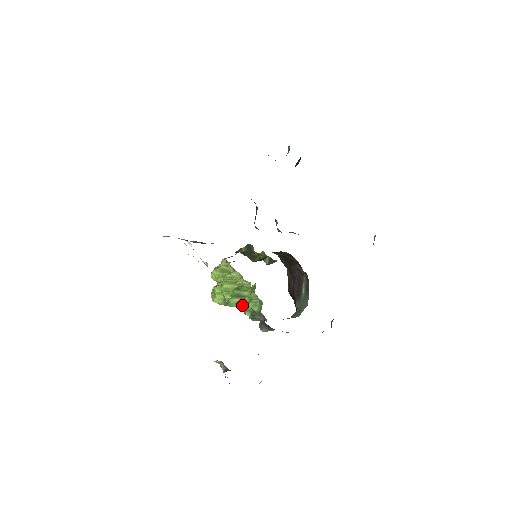
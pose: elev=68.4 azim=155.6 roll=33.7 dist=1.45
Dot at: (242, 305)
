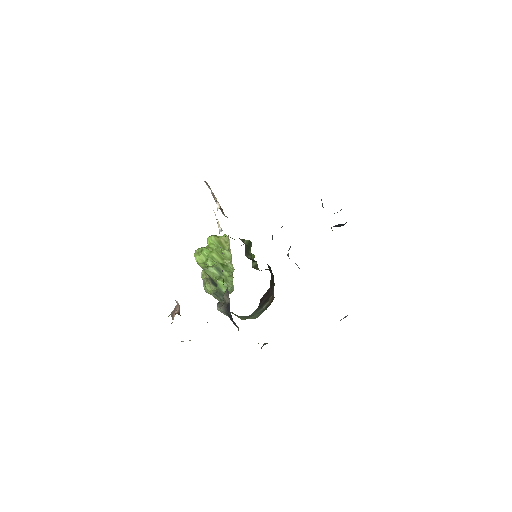
Dot at: (216, 278)
